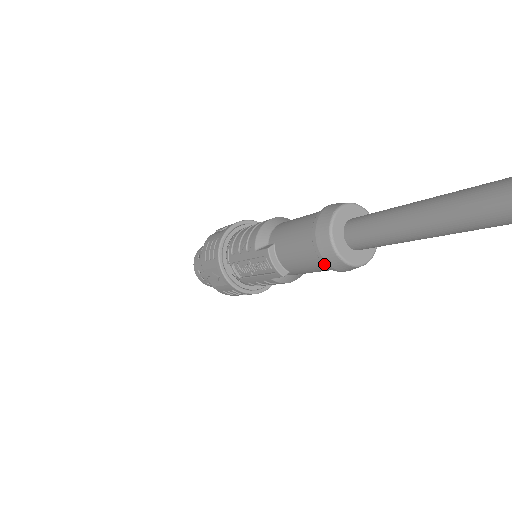
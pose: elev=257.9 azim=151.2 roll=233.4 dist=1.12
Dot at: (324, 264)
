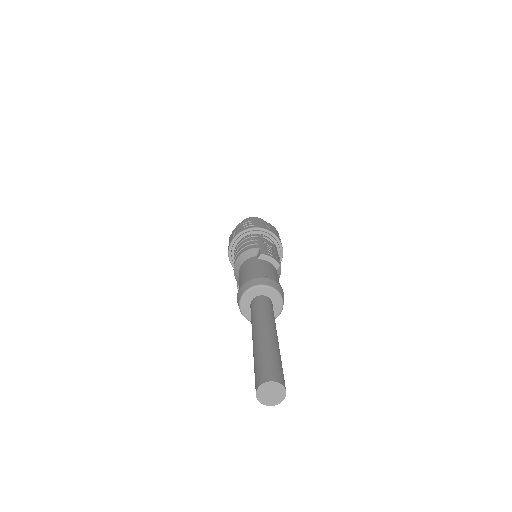
Dot at: occluded
